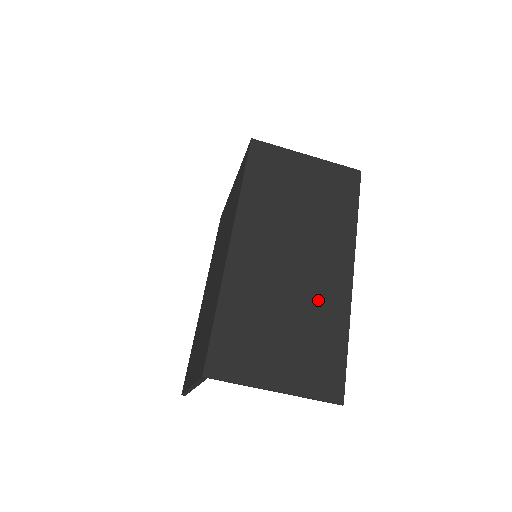
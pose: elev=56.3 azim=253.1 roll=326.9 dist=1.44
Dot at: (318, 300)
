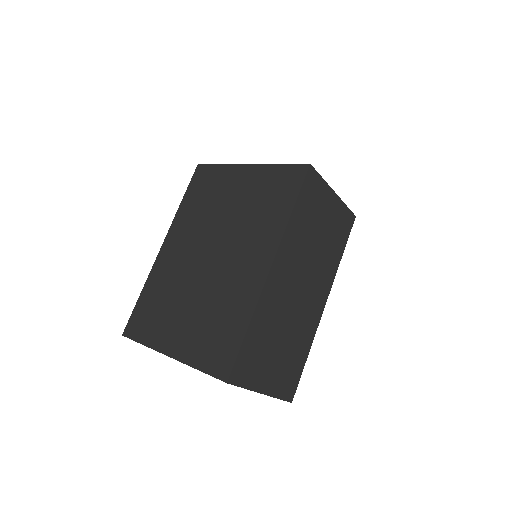
Dot at: (303, 324)
